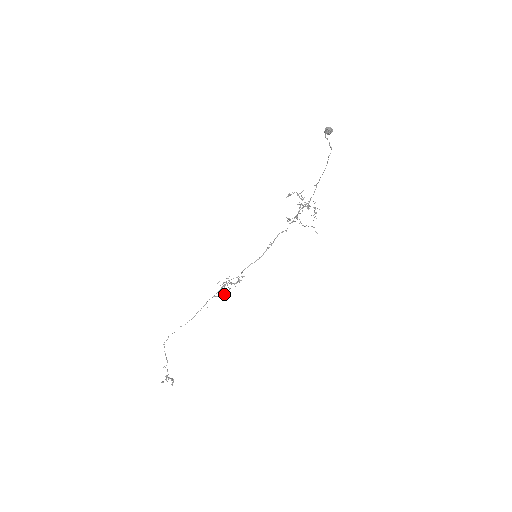
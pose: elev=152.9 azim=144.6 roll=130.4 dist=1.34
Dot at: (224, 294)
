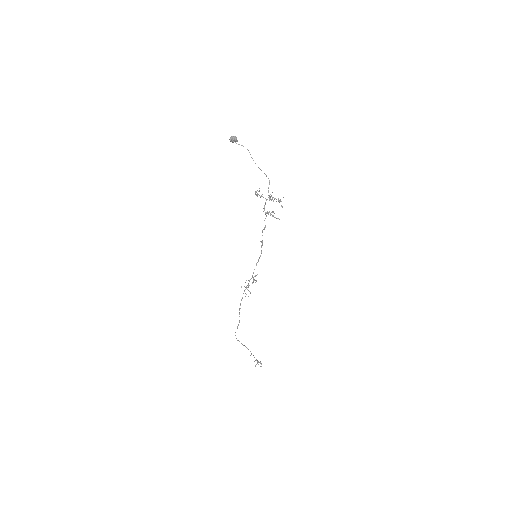
Dot at: occluded
